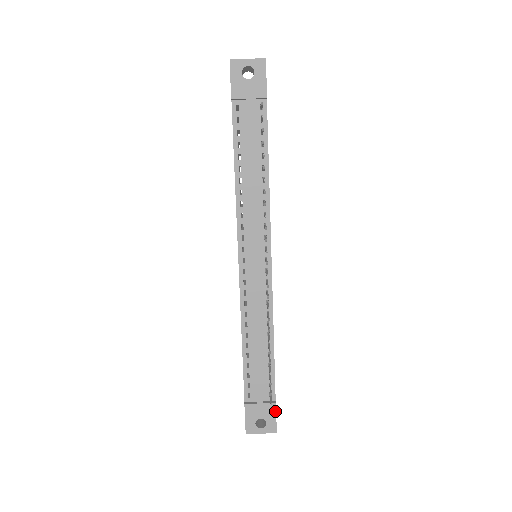
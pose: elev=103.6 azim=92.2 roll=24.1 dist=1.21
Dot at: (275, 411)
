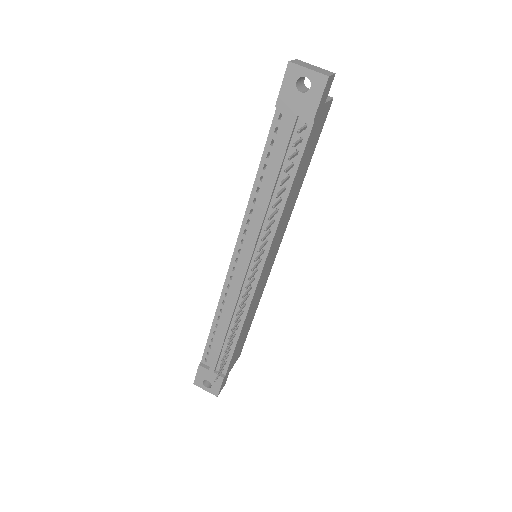
Dot at: (221, 383)
